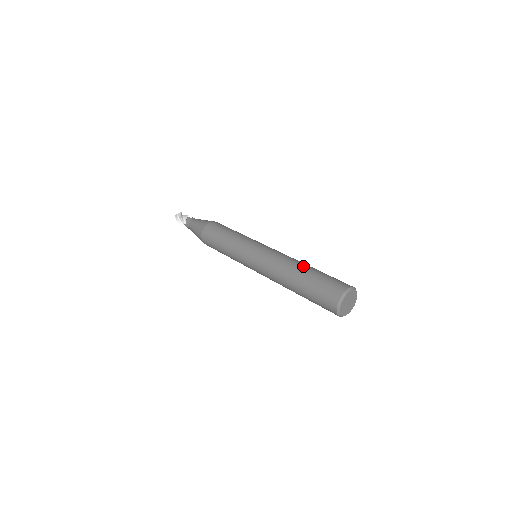
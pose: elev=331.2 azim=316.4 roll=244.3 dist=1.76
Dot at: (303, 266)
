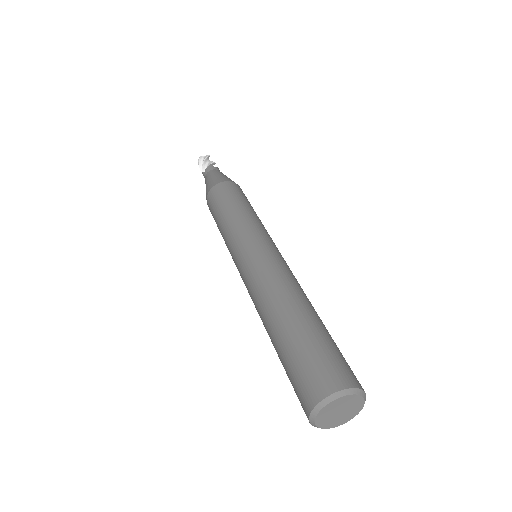
Dot at: (301, 307)
